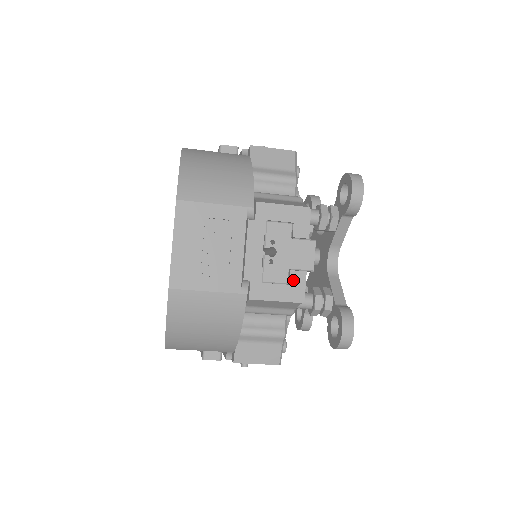
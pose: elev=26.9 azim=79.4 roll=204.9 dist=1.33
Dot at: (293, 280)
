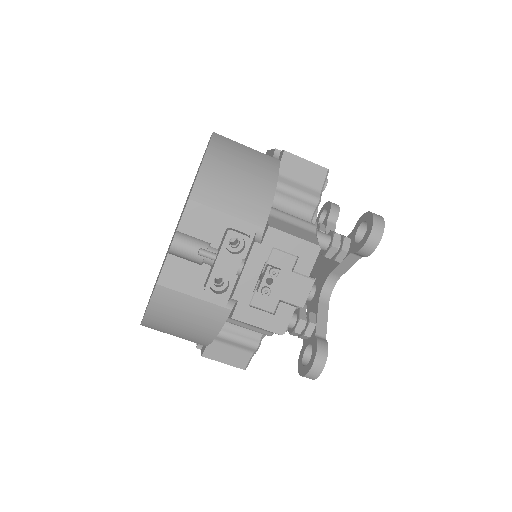
Dot at: occluded
